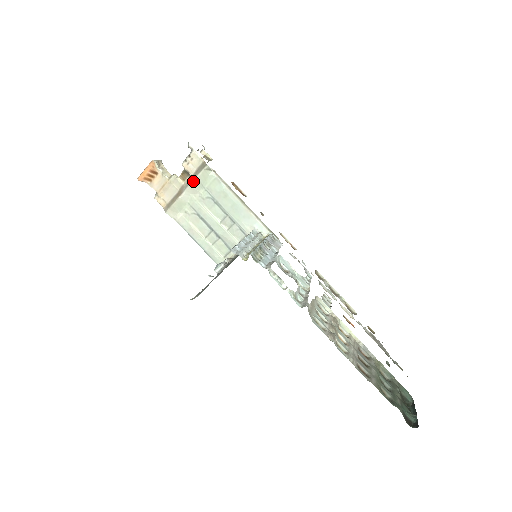
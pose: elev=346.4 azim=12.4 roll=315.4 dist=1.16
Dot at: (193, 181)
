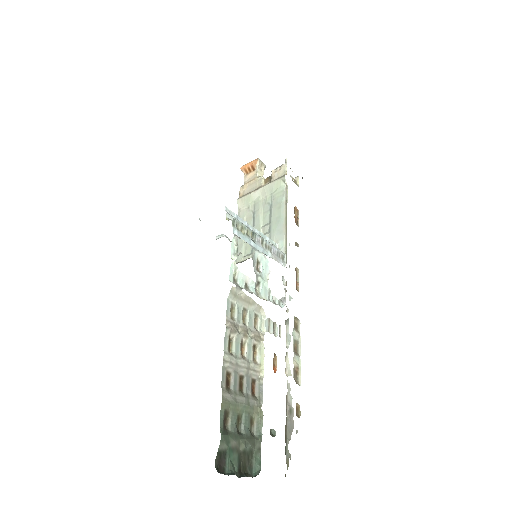
Dot at: (268, 184)
